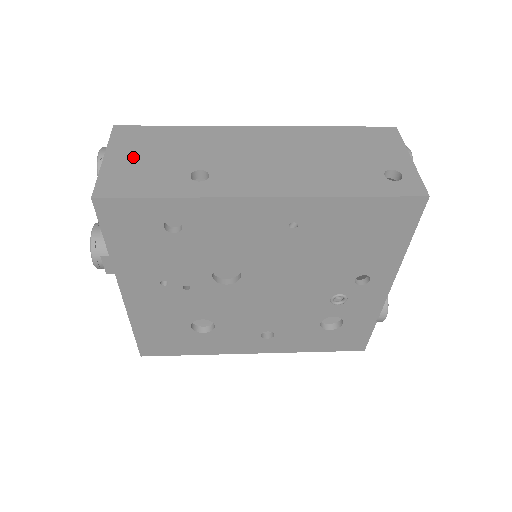
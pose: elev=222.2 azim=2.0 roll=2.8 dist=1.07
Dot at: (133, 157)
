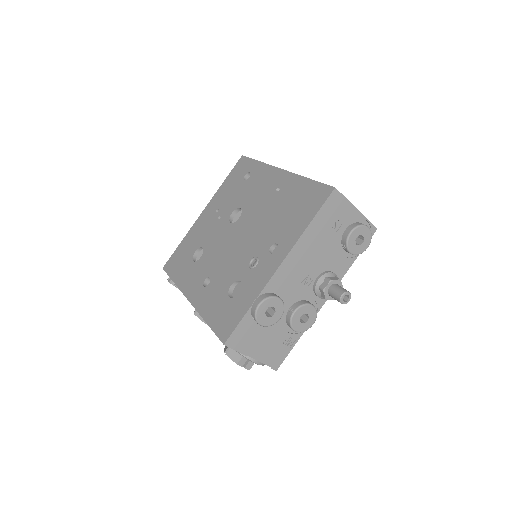
Dot at: occluded
